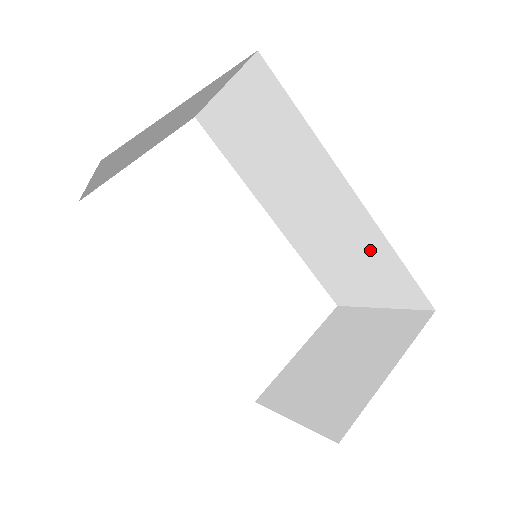
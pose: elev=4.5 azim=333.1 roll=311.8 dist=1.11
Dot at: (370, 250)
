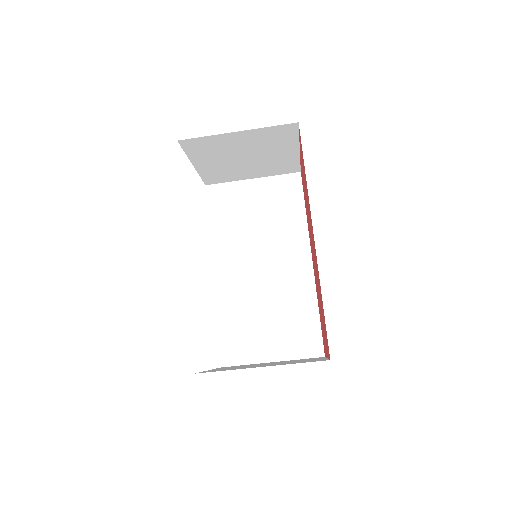
Dot at: (298, 304)
